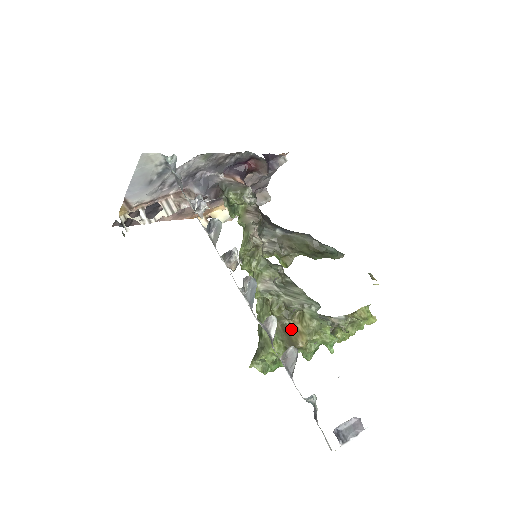
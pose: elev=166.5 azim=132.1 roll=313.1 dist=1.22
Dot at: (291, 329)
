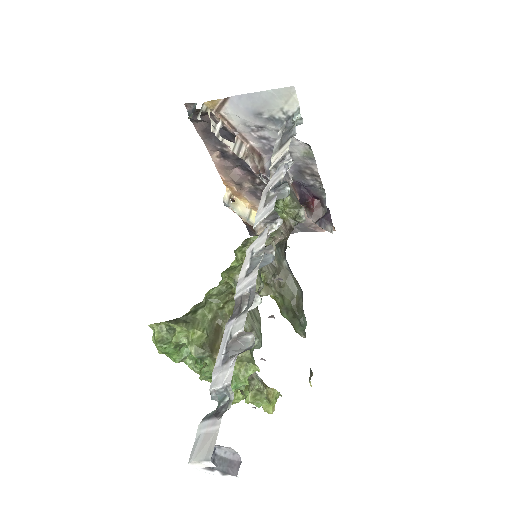
Dot at: (222, 336)
